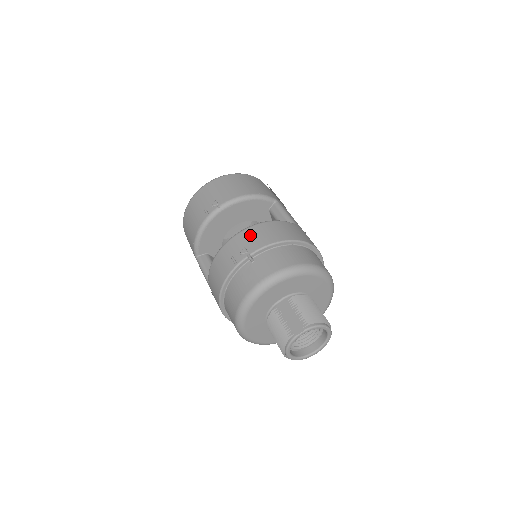
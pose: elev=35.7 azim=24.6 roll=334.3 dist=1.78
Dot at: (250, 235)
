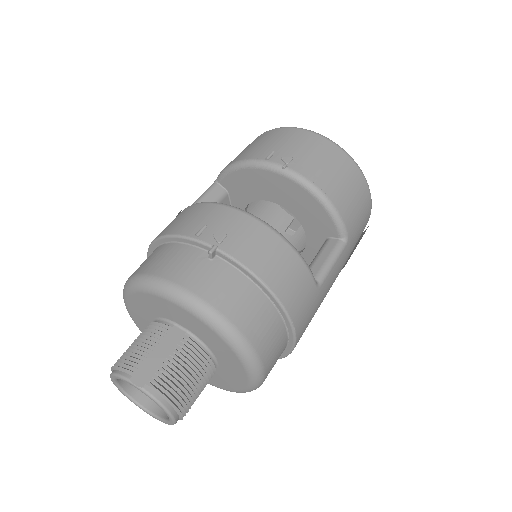
Dot at: (252, 232)
